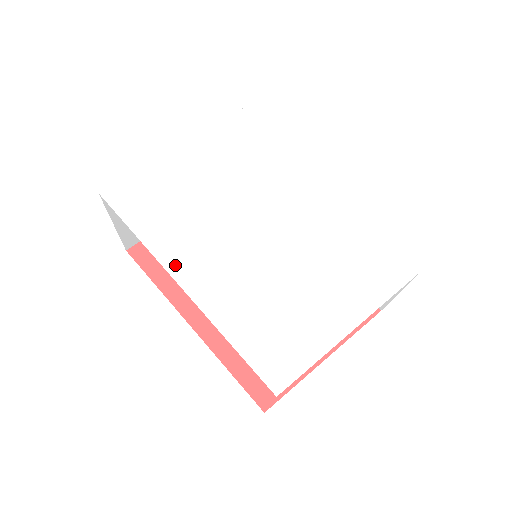
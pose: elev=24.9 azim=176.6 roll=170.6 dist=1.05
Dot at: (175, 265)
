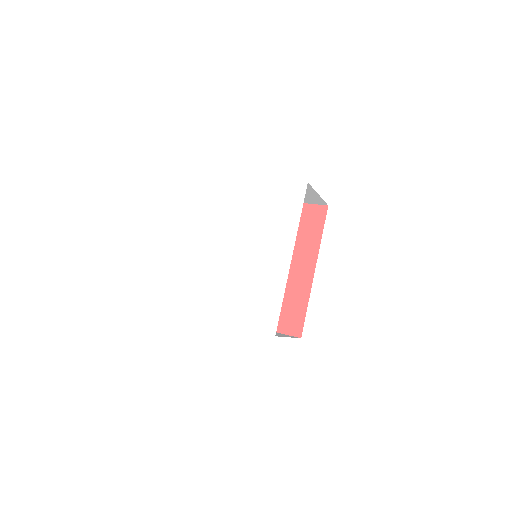
Dot at: (201, 232)
